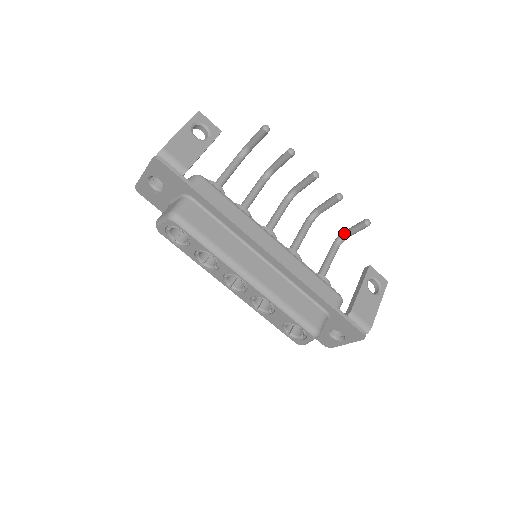
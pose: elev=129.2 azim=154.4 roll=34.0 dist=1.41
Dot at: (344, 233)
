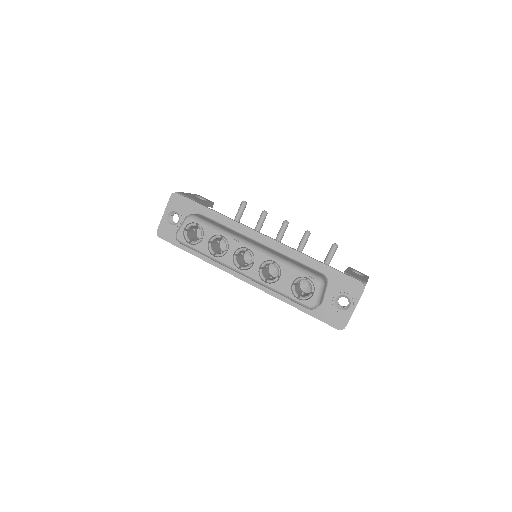
Dot at: occluded
